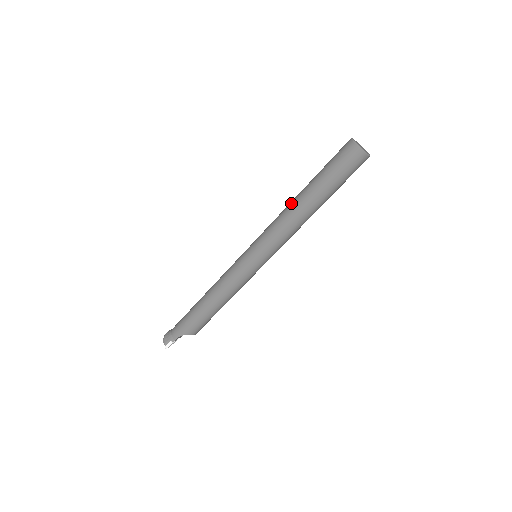
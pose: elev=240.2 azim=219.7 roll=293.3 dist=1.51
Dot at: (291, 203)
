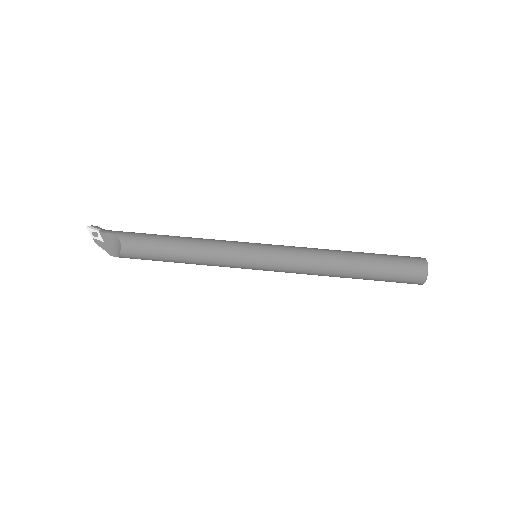
Dot at: occluded
